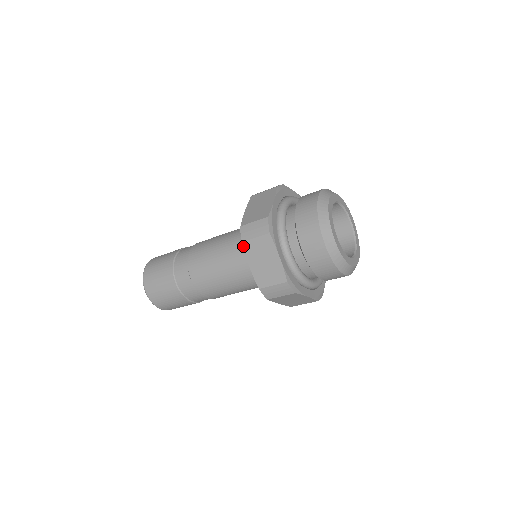
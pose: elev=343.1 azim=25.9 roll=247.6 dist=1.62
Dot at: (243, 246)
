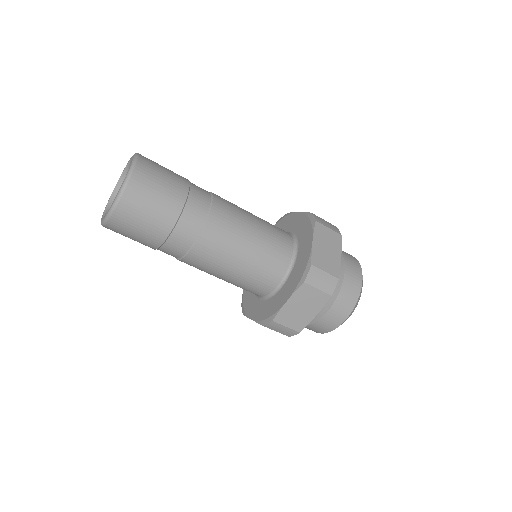
Dot at: (301, 286)
